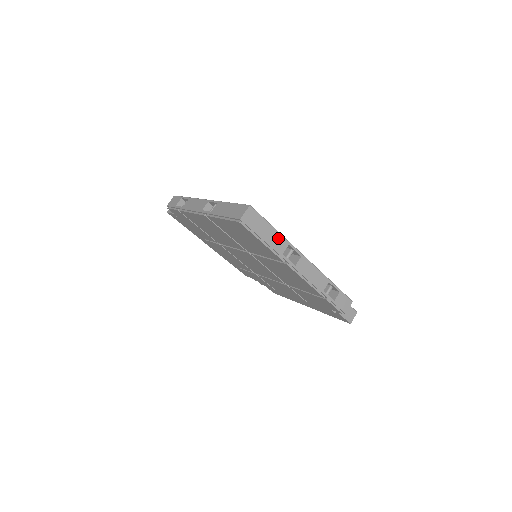
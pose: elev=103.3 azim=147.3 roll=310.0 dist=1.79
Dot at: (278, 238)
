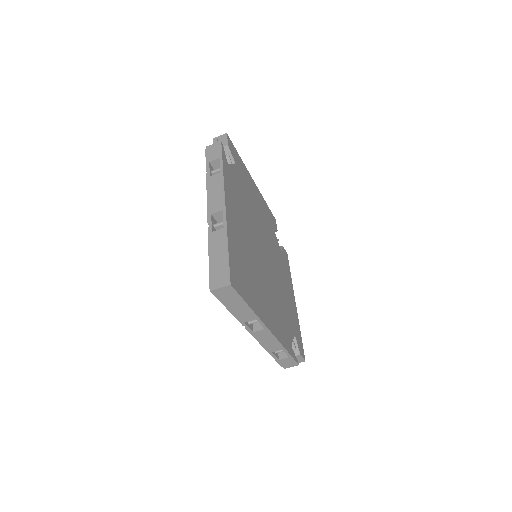
Dot at: (247, 312)
